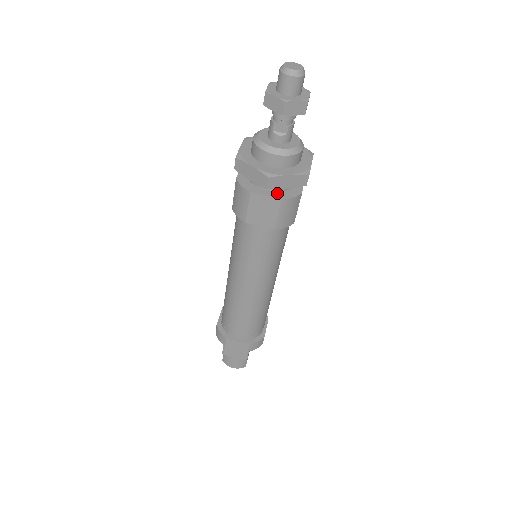
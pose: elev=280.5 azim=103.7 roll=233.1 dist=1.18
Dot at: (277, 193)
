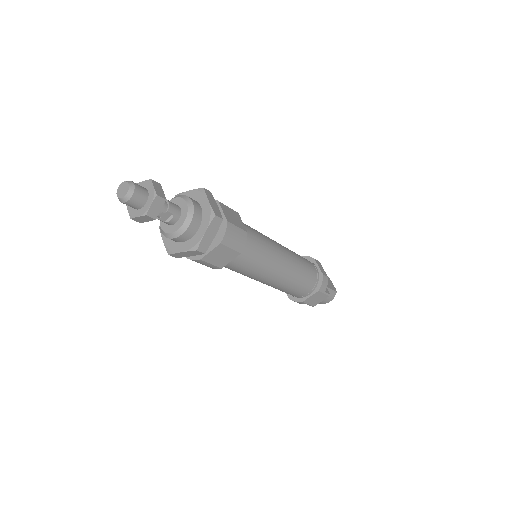
Dot at: (214, 241)
